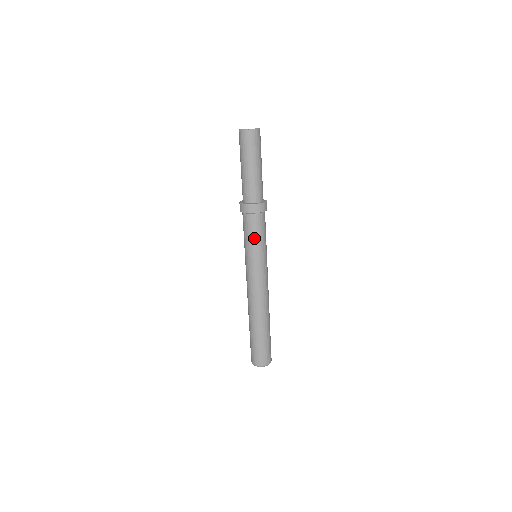
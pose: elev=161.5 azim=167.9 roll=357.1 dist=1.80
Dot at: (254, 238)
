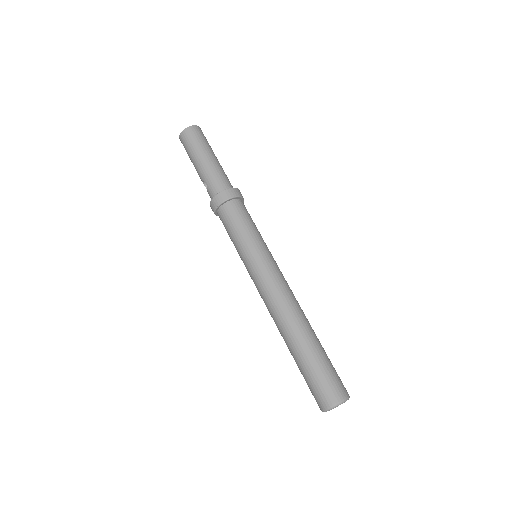
Dot at: (245, 226)
